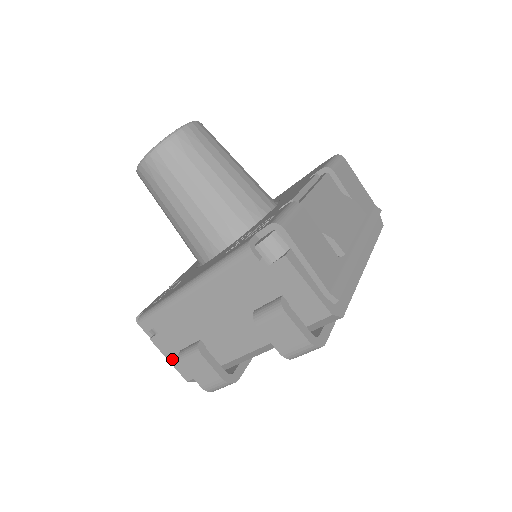
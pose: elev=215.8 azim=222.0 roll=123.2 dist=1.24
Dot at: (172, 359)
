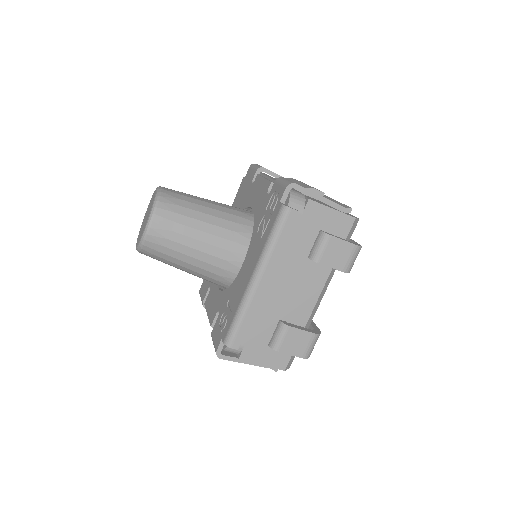
Dot at: (264, 361)
